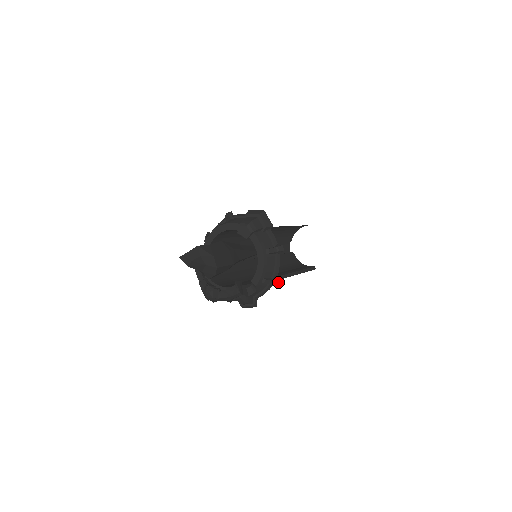
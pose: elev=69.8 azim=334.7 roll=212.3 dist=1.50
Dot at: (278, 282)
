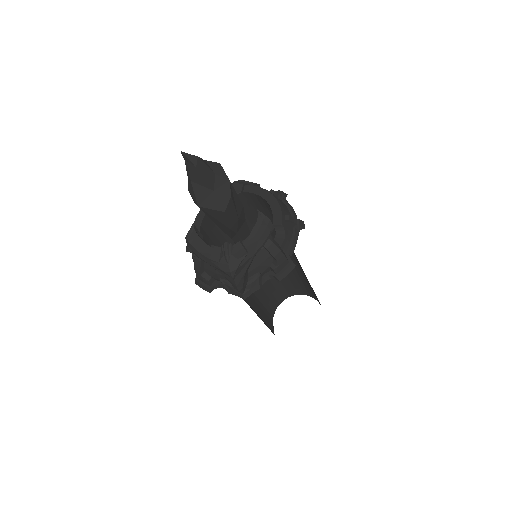
Dot at: (303, 222)
